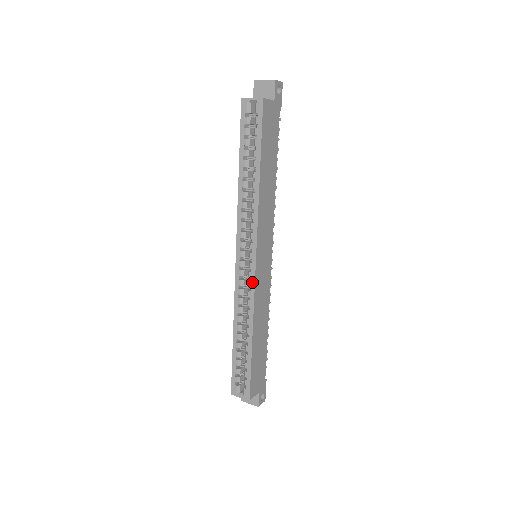
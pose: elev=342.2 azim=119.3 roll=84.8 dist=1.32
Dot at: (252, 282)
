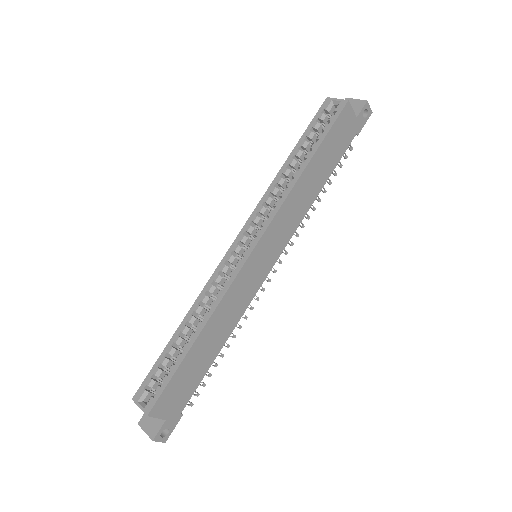
Dot at: (236, 271)
